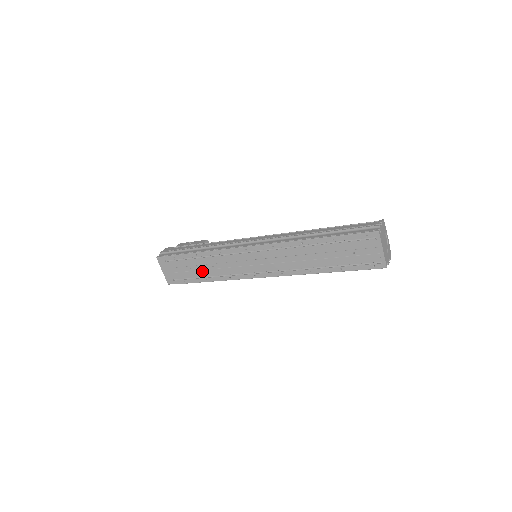
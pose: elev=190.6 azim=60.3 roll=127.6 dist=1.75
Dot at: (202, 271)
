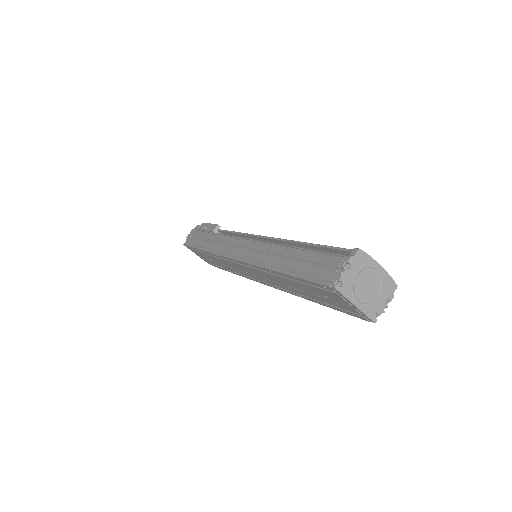
Dot at: (220, 264)
